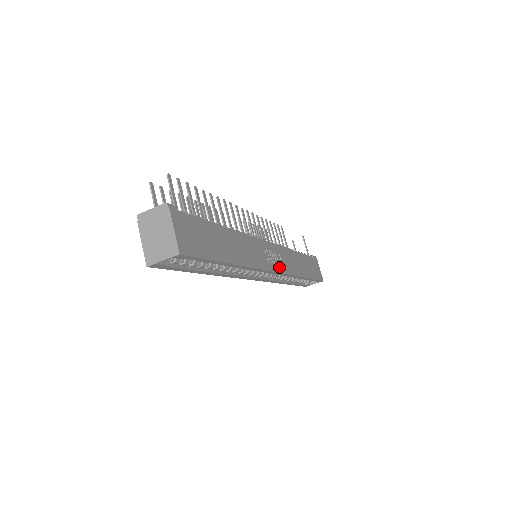
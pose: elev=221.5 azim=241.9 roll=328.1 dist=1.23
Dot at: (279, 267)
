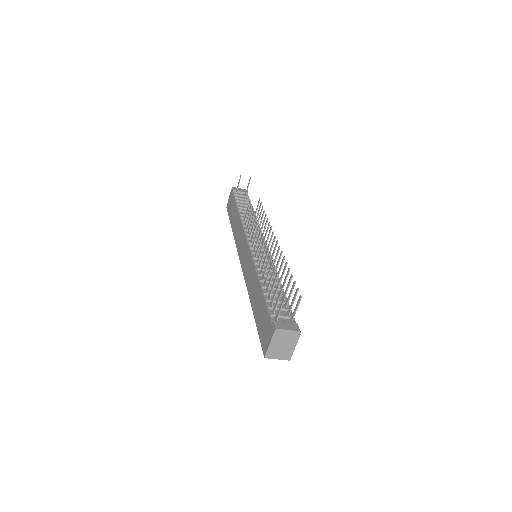
Dot at: occluded
